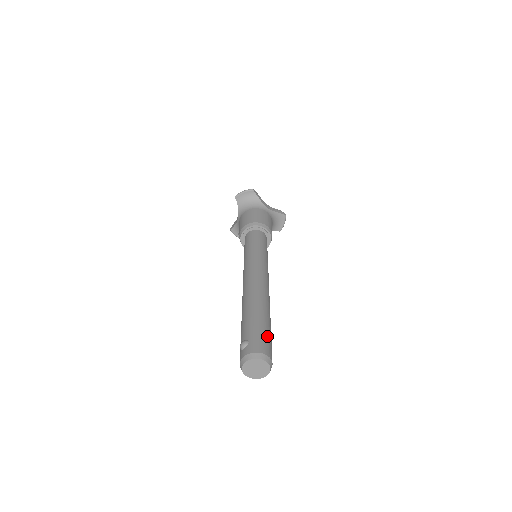
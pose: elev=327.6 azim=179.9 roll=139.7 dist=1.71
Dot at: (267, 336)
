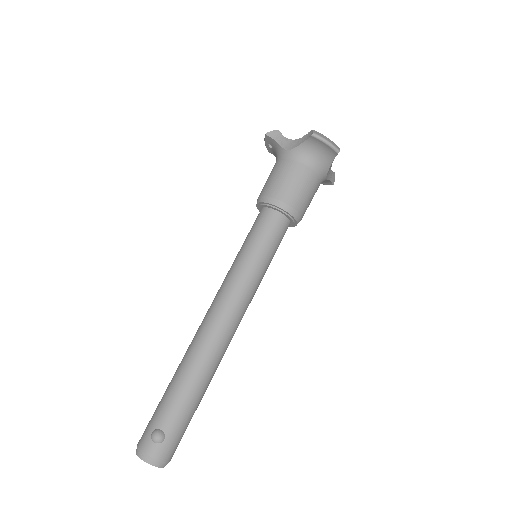
Dot at: occluded
